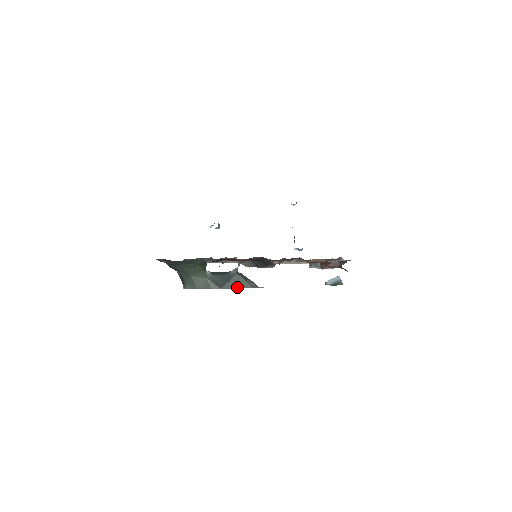
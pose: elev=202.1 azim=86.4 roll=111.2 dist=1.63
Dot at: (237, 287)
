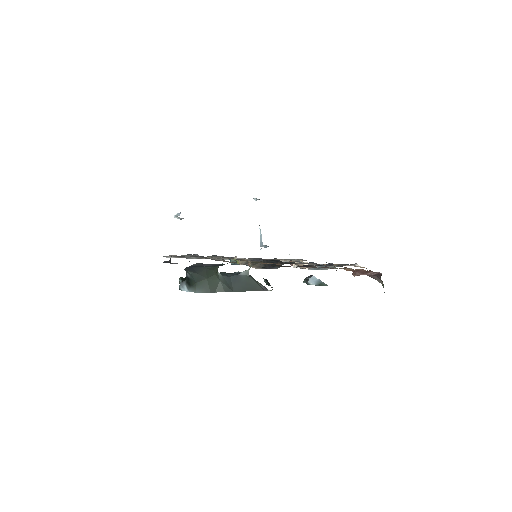
Dot at: (249, 290)
